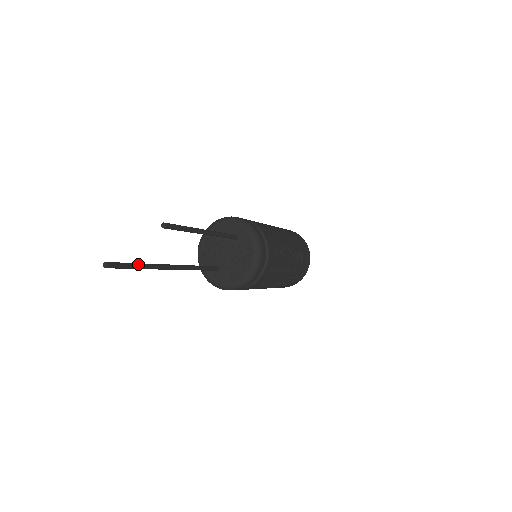
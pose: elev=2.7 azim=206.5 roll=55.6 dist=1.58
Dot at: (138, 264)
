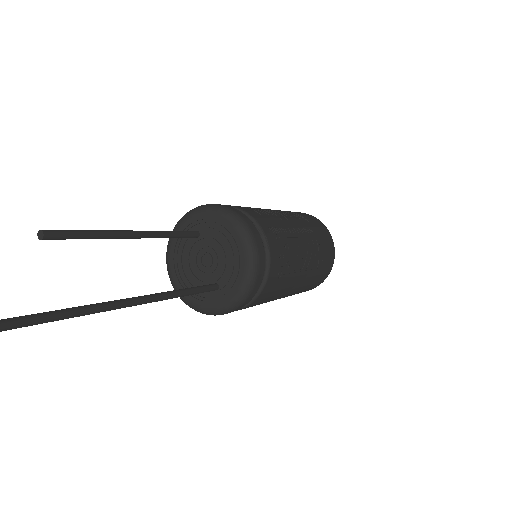
Dot at: (52, 311)
